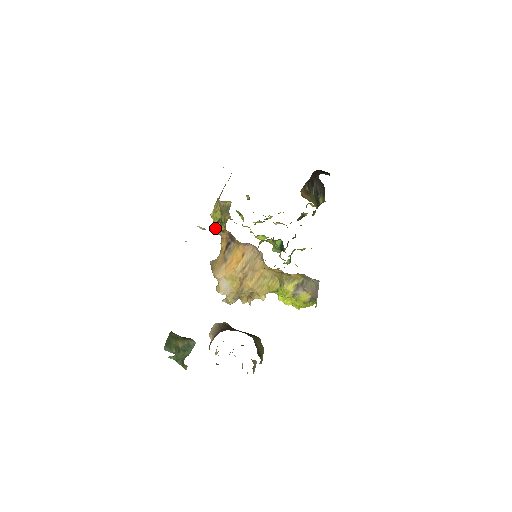
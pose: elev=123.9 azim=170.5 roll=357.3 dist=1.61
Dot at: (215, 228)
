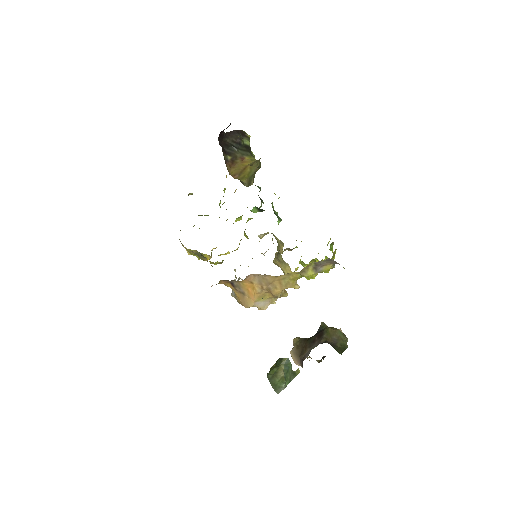
Dot at: occluded
